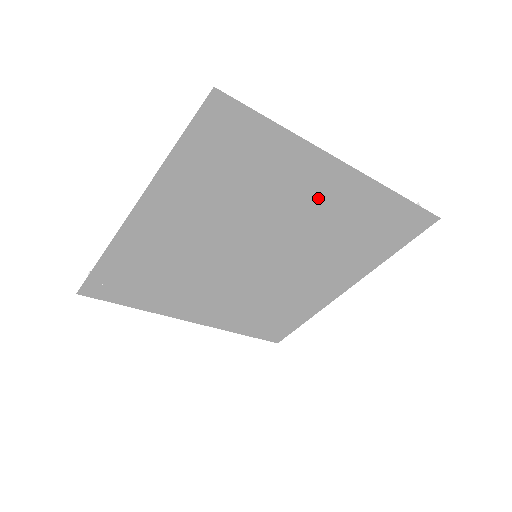
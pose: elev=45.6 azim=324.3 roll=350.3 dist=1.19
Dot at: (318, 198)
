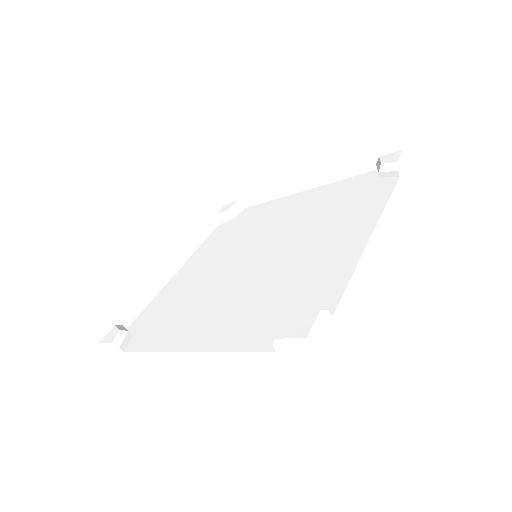
Dot at: (331, 241)
